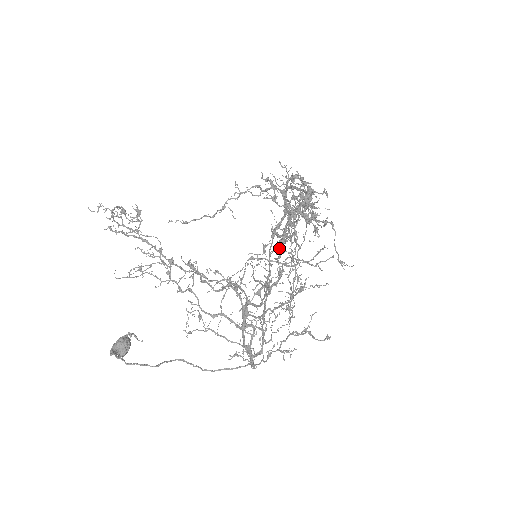
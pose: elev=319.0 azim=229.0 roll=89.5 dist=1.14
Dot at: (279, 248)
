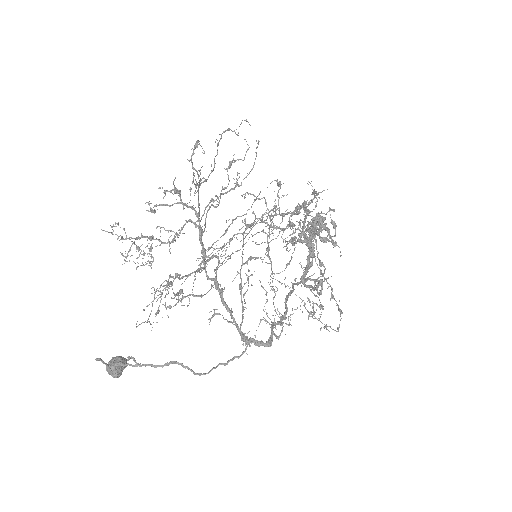
Dot at: occluded
